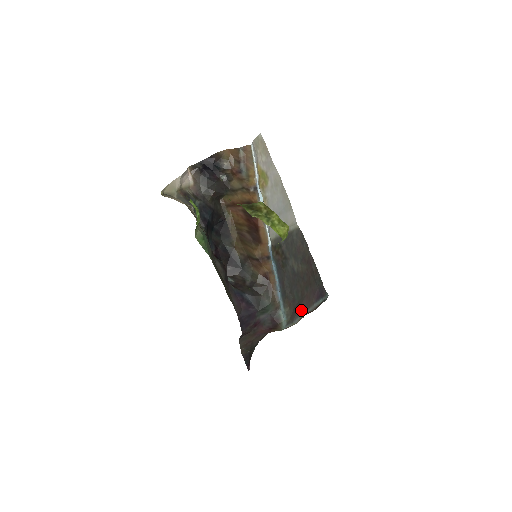
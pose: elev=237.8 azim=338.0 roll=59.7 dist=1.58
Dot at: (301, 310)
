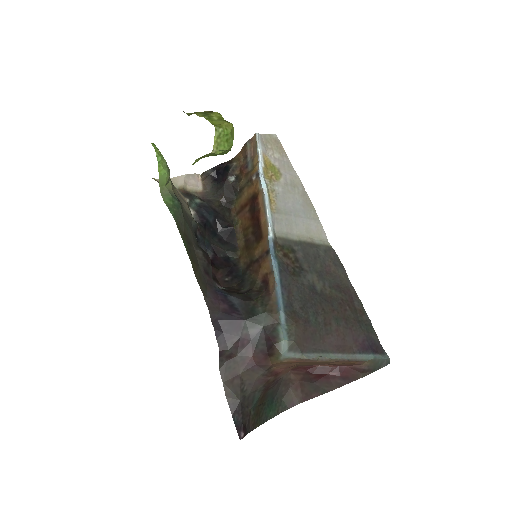
Dot at: (325, 347)
